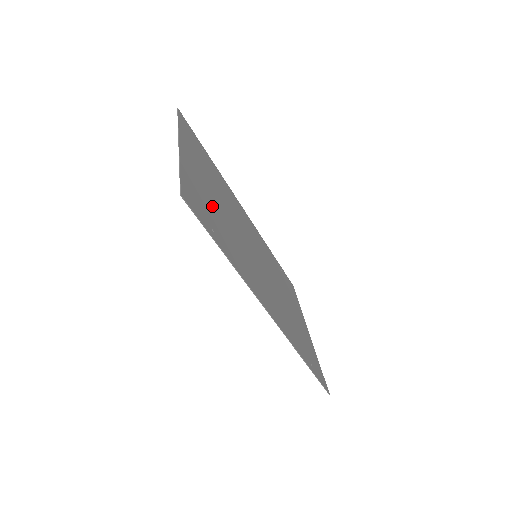
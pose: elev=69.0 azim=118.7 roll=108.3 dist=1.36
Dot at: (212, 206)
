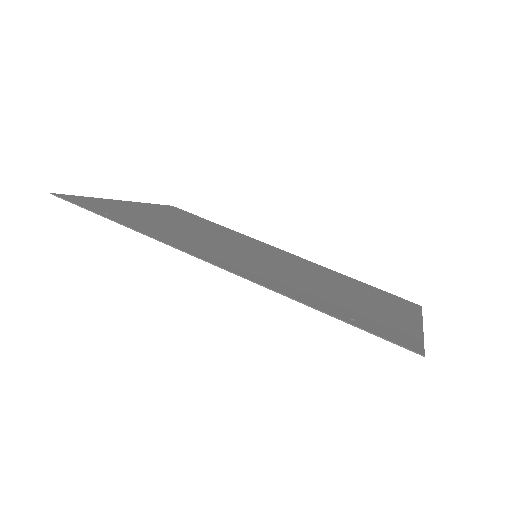
Dot at: (146, 218)
